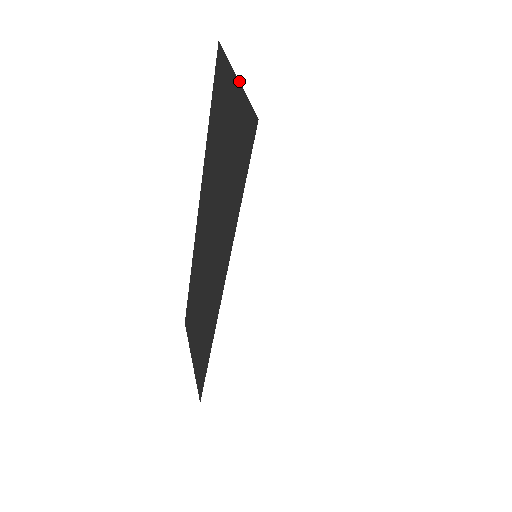
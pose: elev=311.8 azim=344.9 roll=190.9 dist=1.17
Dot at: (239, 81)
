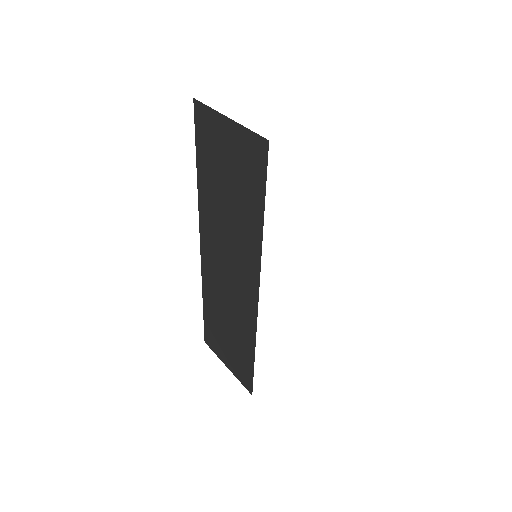
Dot at: (234, 121)
